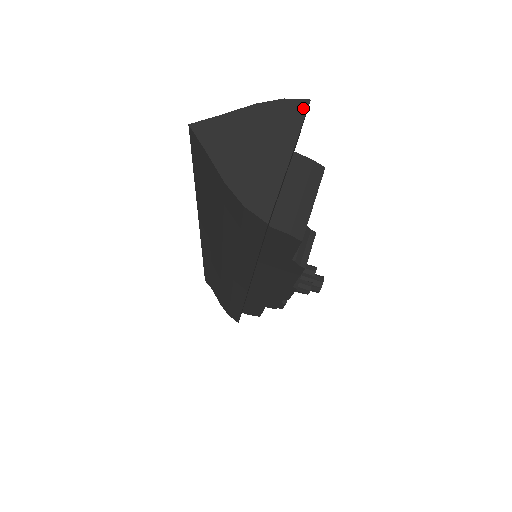
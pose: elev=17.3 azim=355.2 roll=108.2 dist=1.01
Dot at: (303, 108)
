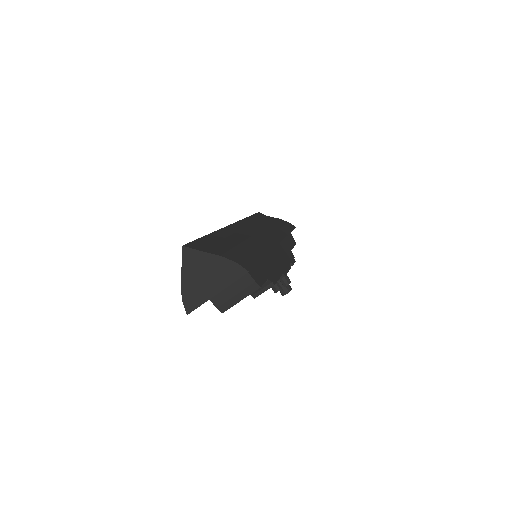
Dot at: (242, 274)
